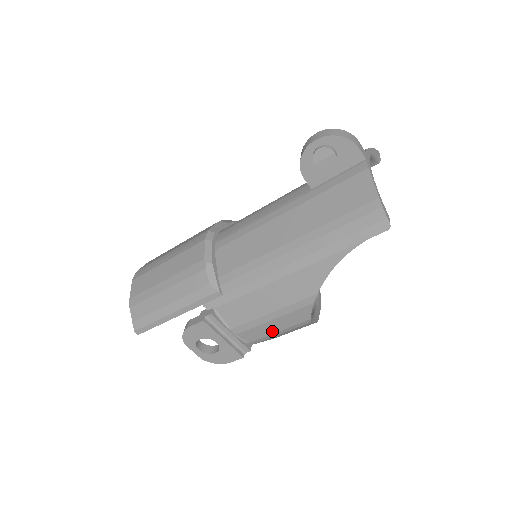
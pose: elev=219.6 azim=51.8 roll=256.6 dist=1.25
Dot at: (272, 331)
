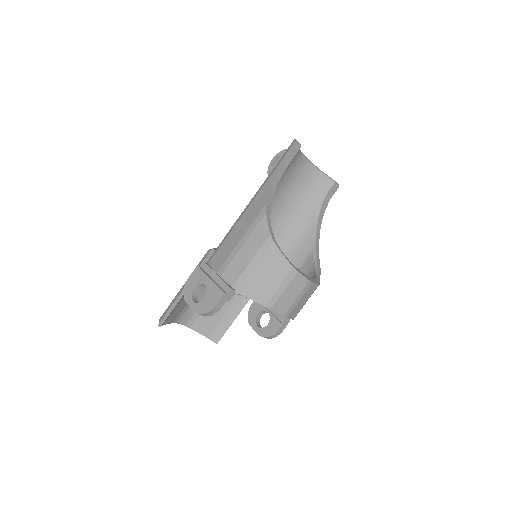
Dot at: (246, 262)
